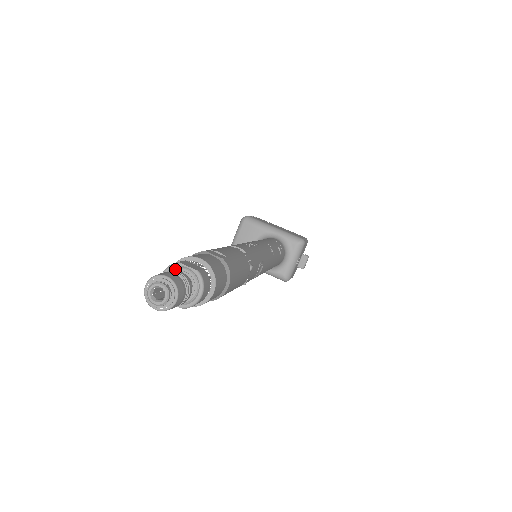
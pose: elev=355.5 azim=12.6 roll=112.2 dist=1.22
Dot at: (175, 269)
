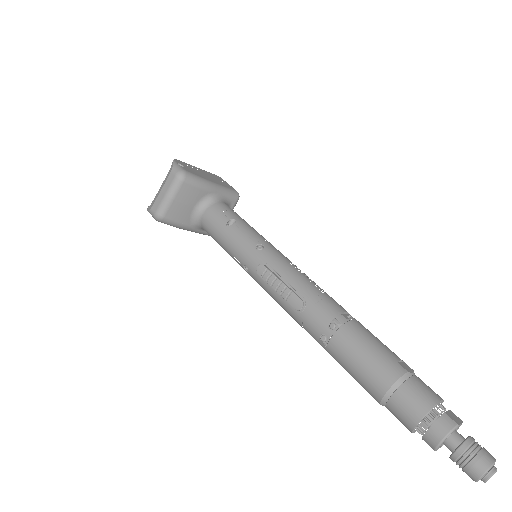
Dot at: (454, 431)
